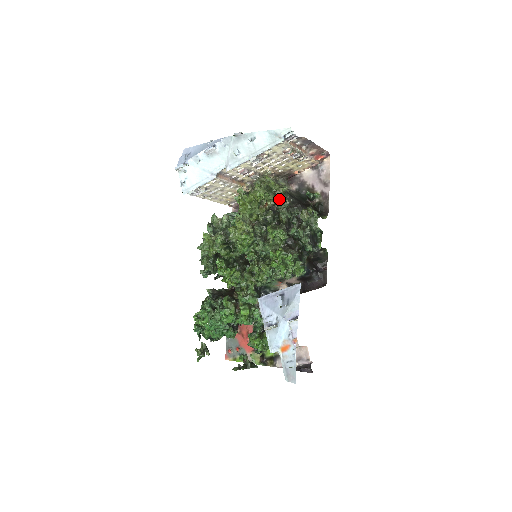
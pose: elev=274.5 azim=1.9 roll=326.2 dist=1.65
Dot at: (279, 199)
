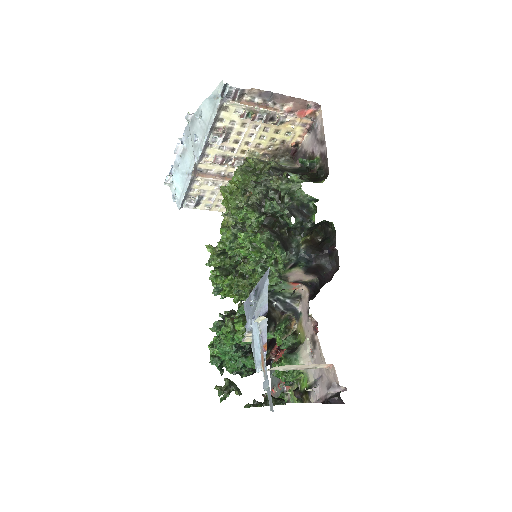
Dot at: occluded
